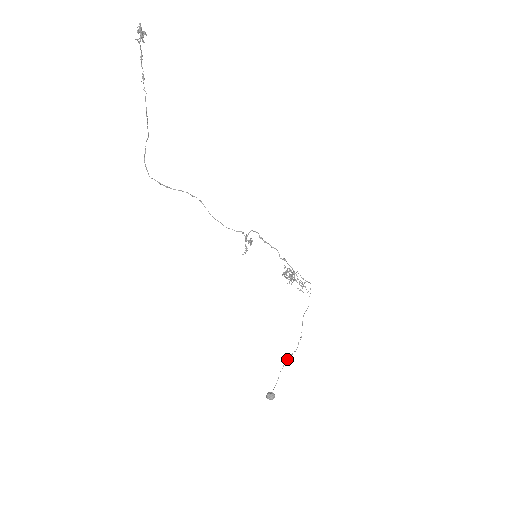
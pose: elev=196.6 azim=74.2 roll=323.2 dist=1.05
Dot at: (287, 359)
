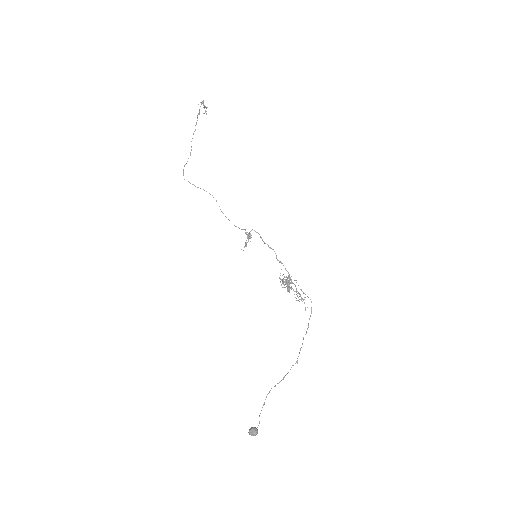
Dot at: (277, 383)
